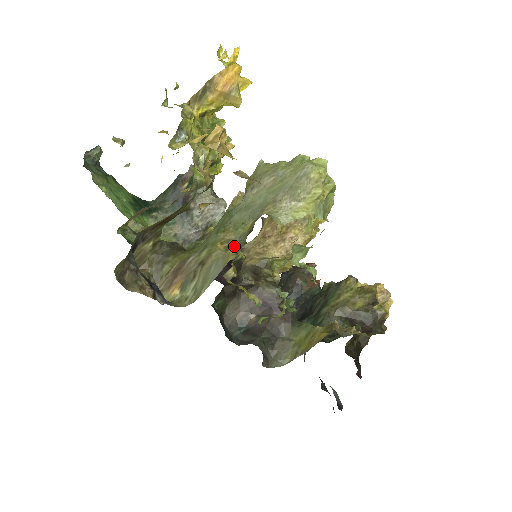
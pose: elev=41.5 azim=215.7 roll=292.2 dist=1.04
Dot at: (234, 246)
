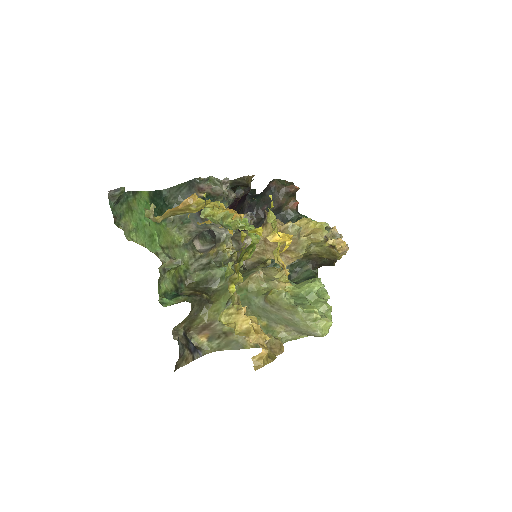
Dot at: occluded
